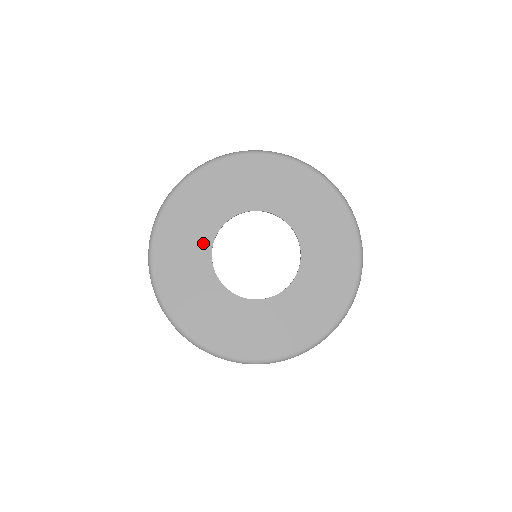
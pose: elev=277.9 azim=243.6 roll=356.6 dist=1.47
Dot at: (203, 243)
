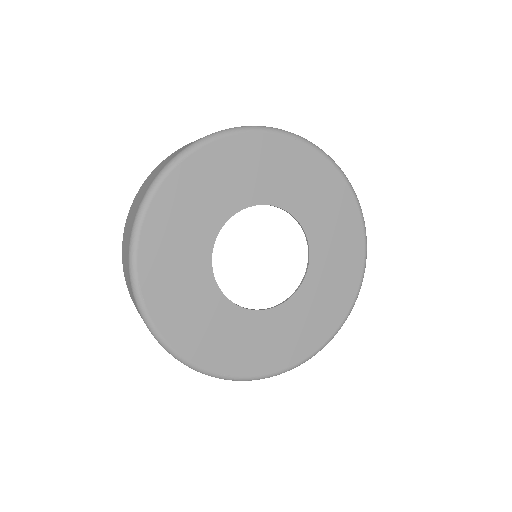
Dot at: (202, 243)
